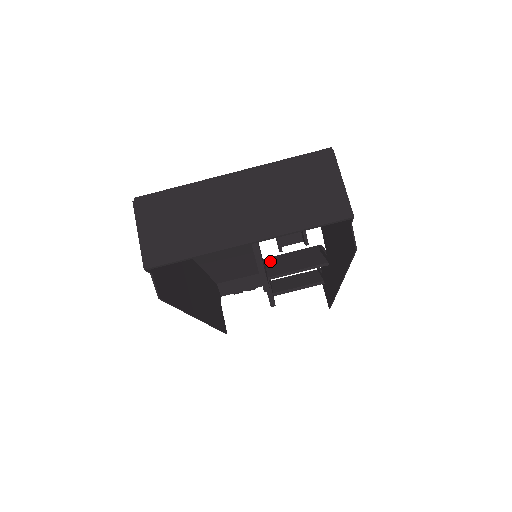
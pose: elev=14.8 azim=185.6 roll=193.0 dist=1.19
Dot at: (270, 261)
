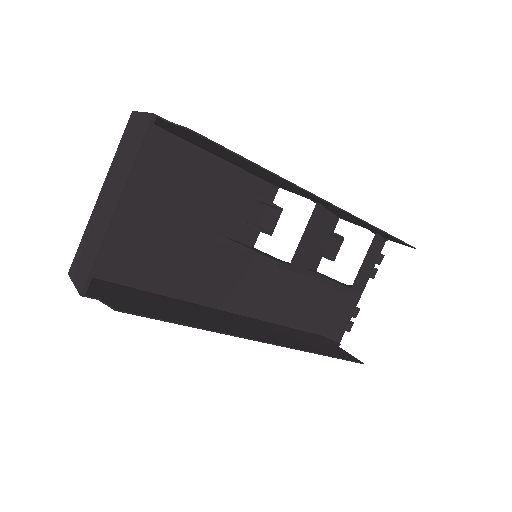
Dot at: occluded
